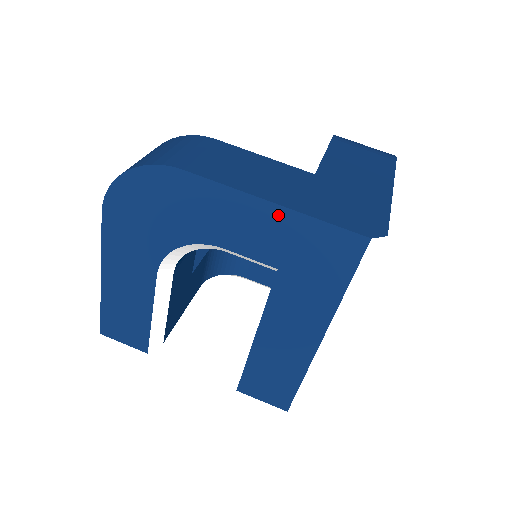
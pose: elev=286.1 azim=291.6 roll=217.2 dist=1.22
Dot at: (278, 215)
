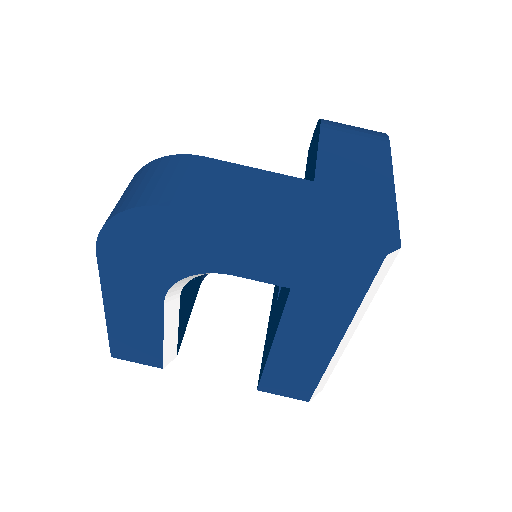
Dot at: (288, 242)
